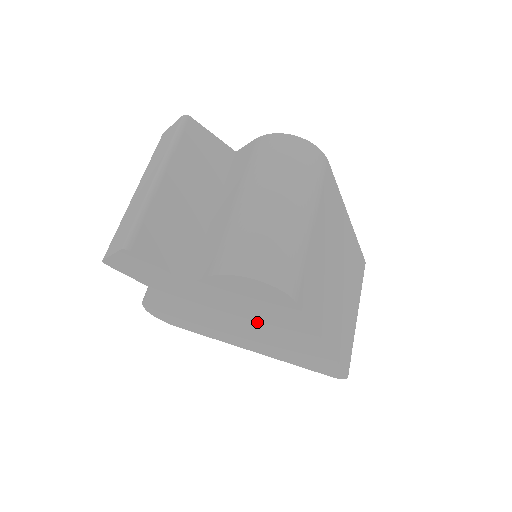
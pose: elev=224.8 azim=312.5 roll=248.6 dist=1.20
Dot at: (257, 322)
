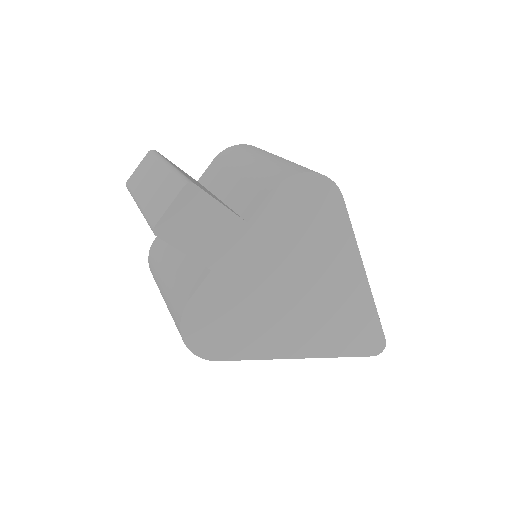
Dot at: (307, 270)
